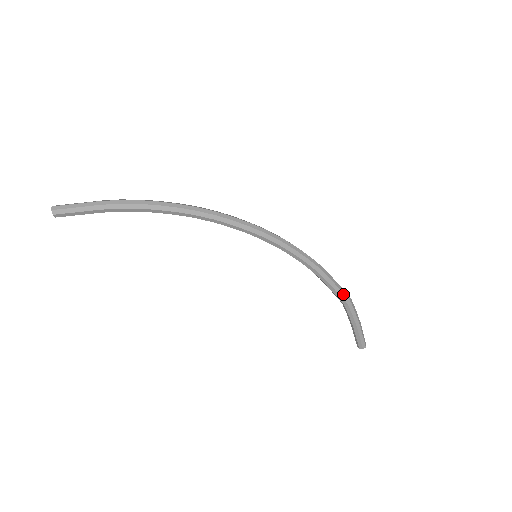
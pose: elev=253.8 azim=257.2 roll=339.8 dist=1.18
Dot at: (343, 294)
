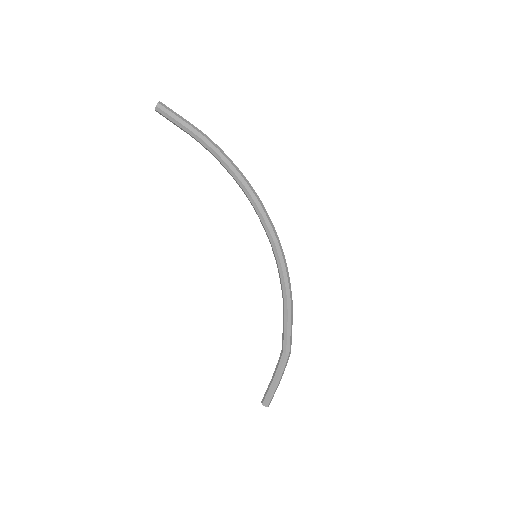
Dot at: (290, 341)
